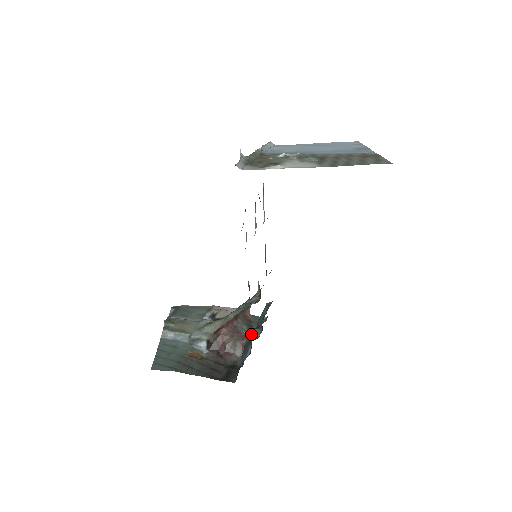
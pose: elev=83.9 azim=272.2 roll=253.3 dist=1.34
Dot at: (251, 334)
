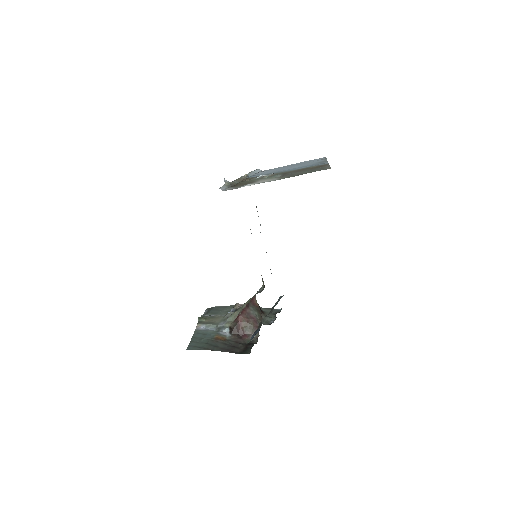
Dot at: (261, 317)
